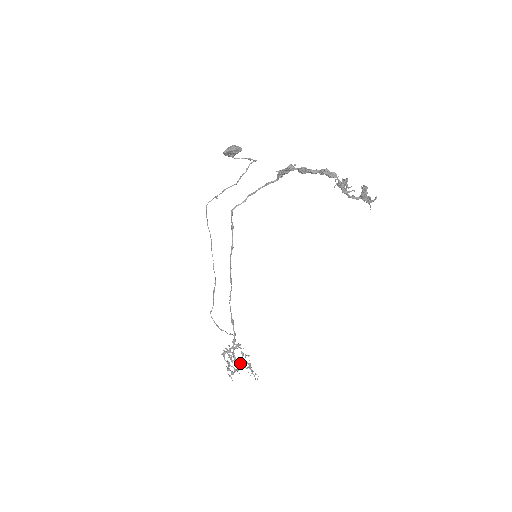
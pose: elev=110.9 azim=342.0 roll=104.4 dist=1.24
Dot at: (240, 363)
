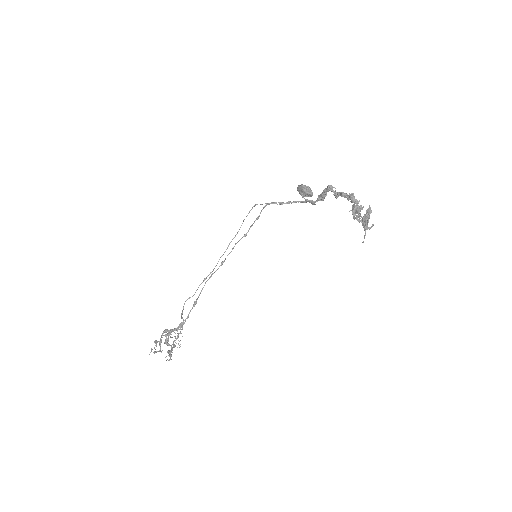
Dot at: (169, 350)
